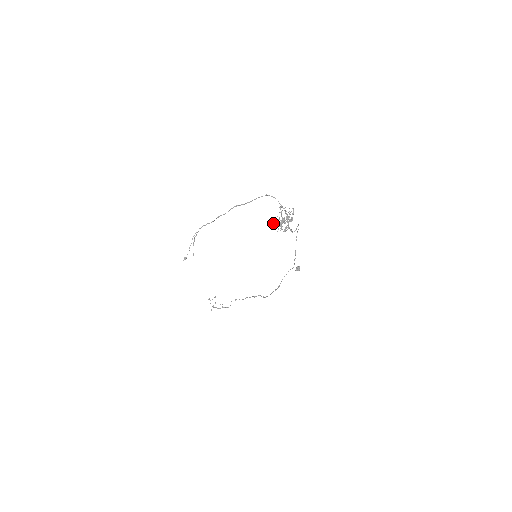
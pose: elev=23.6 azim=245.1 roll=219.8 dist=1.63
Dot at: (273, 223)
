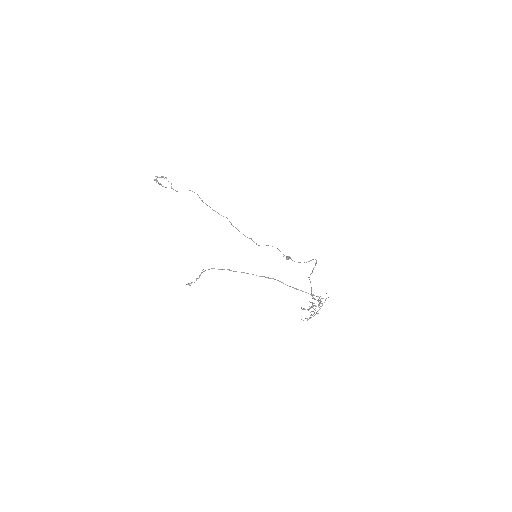
Dot at: occluded
